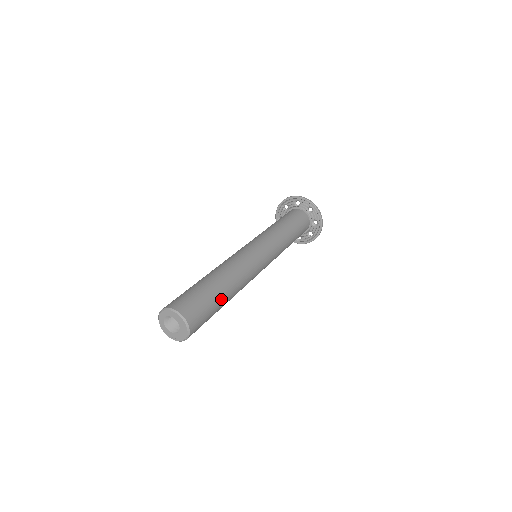
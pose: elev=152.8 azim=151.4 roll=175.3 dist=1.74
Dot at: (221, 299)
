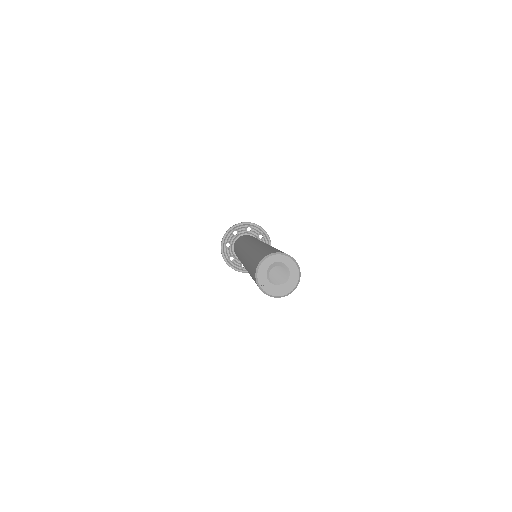
Dot at: occluded
